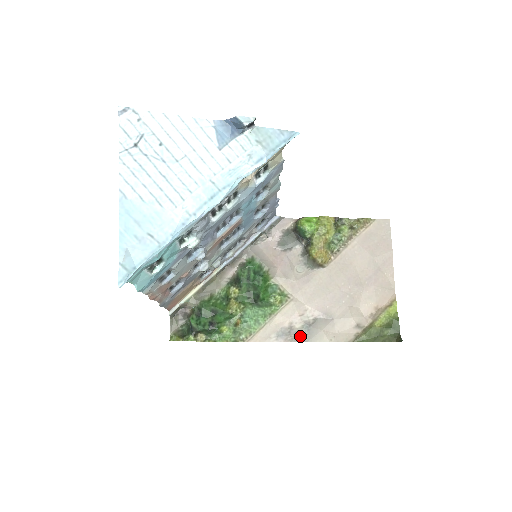
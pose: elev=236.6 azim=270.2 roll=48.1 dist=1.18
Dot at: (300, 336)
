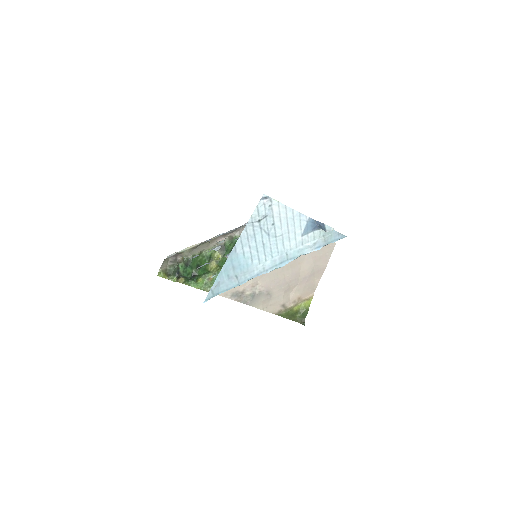
Dot at: (246, 300)
